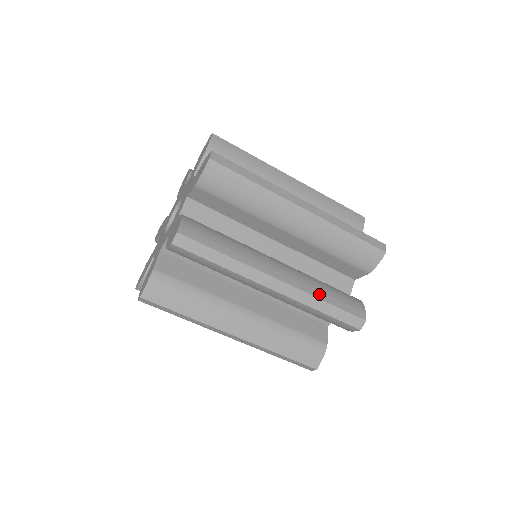
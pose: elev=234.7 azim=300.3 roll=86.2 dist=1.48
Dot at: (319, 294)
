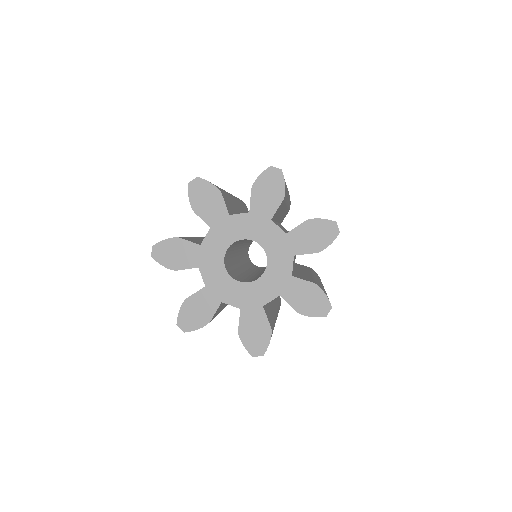
Dot at: occluded
